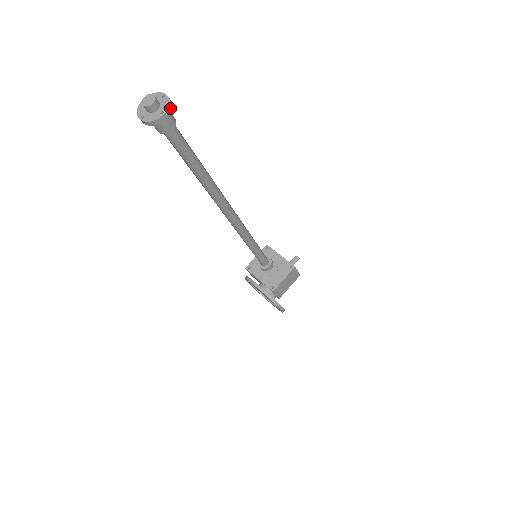
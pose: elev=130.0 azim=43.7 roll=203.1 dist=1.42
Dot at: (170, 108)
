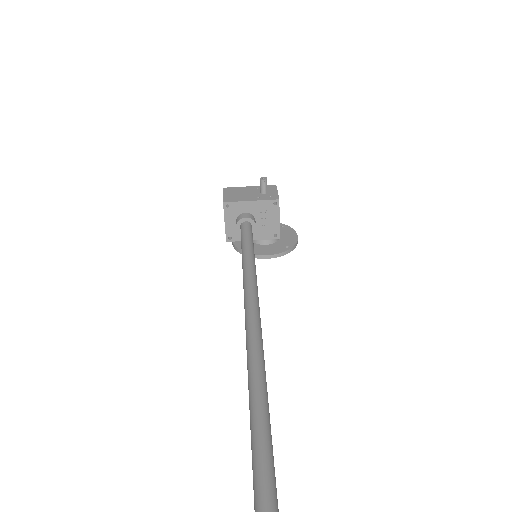
Dot at: out of frame
